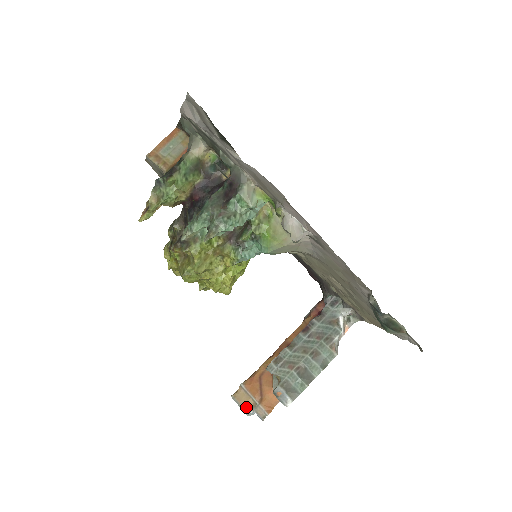
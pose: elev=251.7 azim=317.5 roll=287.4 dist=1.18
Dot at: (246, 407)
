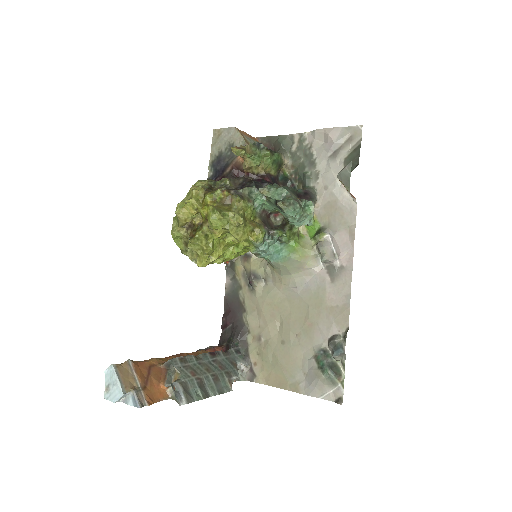
Dot at: (126, 384)
